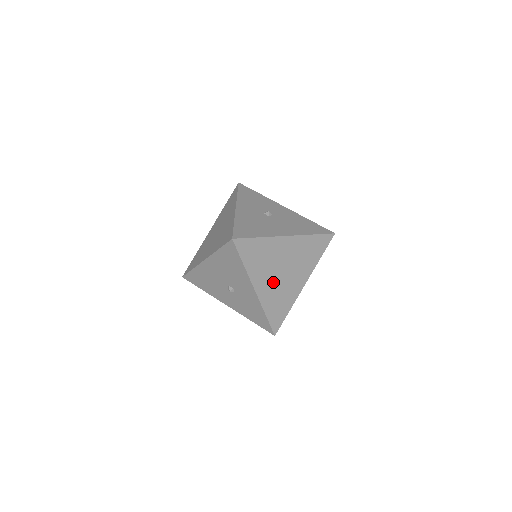
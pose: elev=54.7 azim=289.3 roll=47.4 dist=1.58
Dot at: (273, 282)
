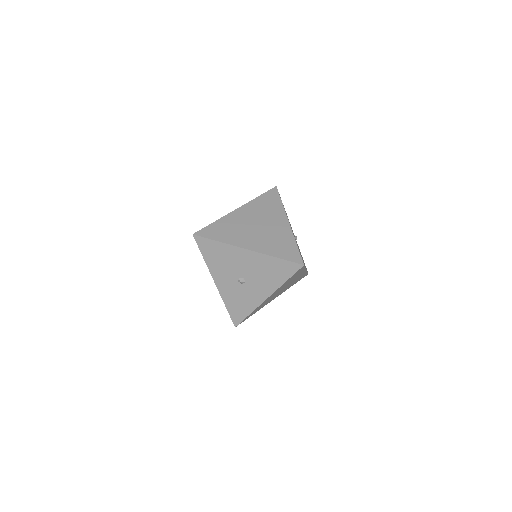
Dot at: (274, 295)
